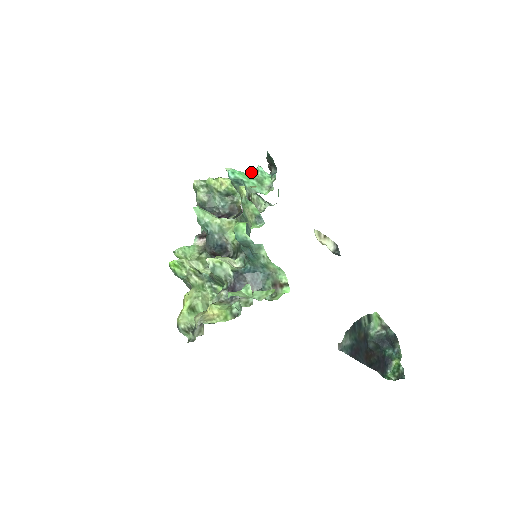
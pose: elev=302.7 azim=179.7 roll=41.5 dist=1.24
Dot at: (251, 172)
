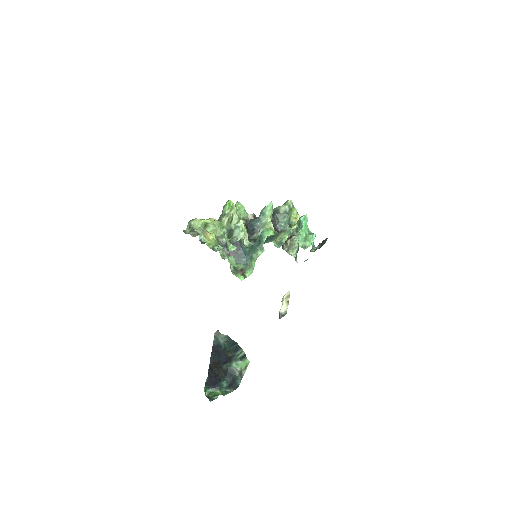
Dot at: (310, 231)
